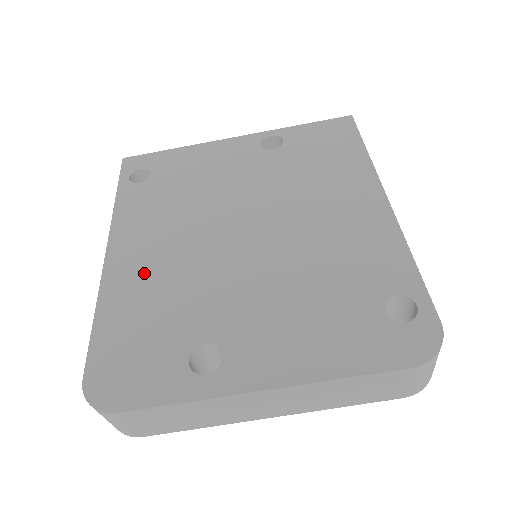
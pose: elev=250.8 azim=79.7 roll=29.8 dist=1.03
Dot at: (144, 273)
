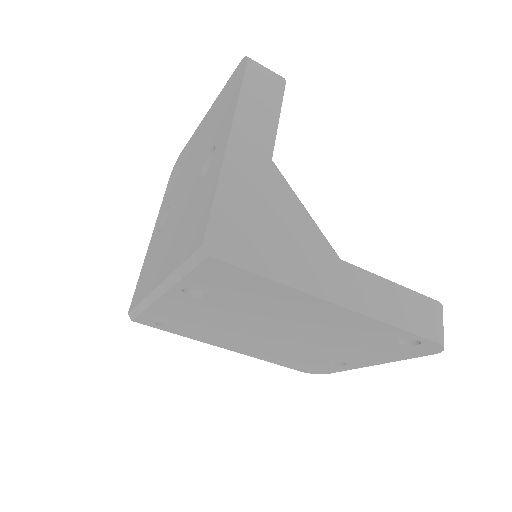
Dot at: (262, 352)
